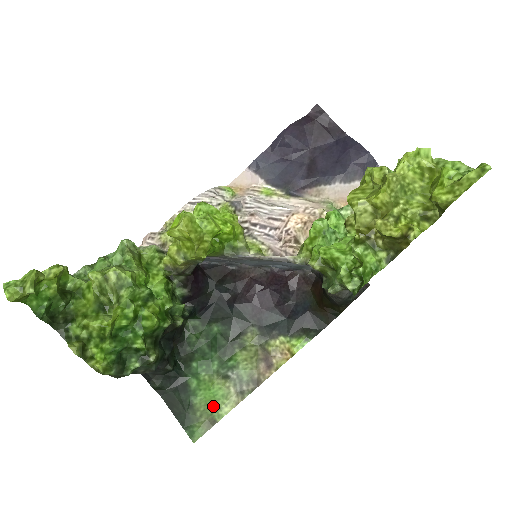
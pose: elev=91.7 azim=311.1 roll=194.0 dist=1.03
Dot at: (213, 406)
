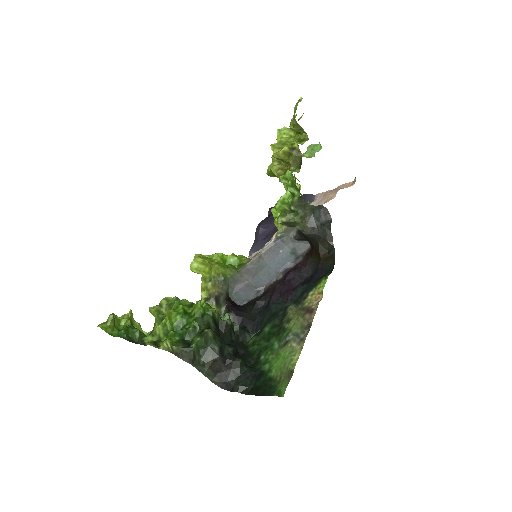
Dot at: (286, 364)
